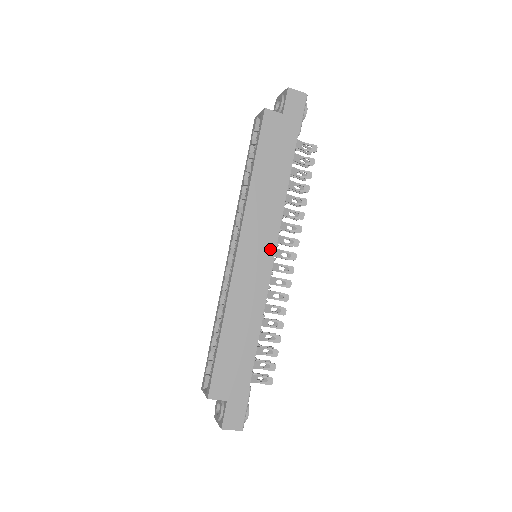
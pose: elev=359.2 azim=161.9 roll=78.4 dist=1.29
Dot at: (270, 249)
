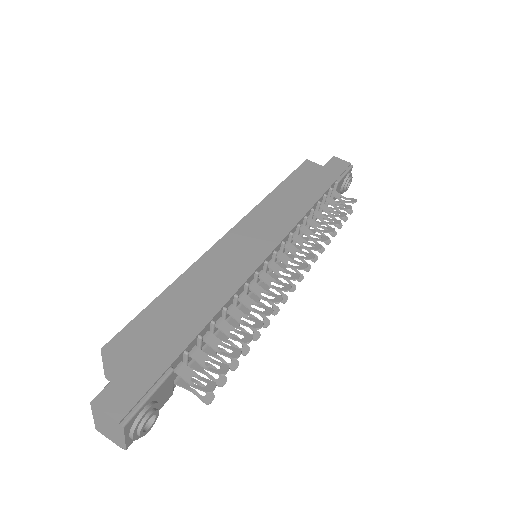
Dot at: (273, 240)
